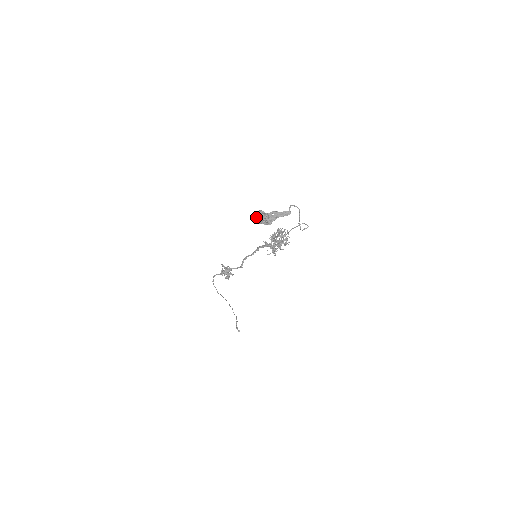
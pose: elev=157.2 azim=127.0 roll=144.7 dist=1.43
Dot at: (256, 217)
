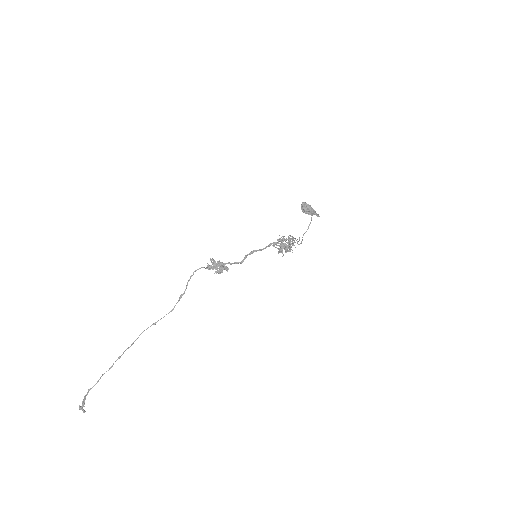
Dot at: (306, 204)
